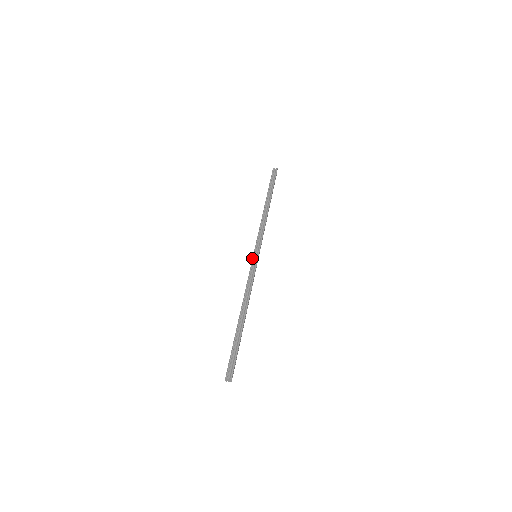
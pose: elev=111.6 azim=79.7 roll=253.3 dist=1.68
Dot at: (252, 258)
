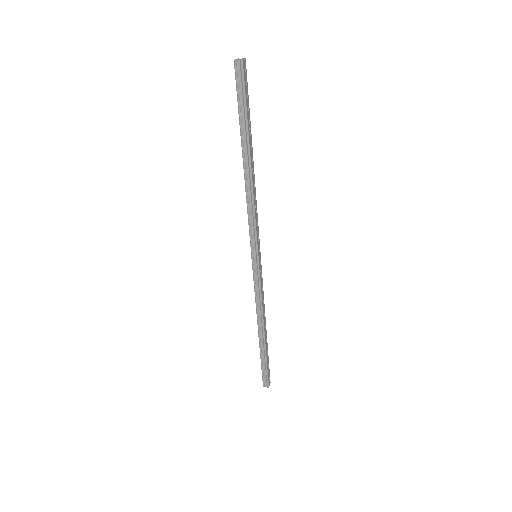
Dot at: occluded
